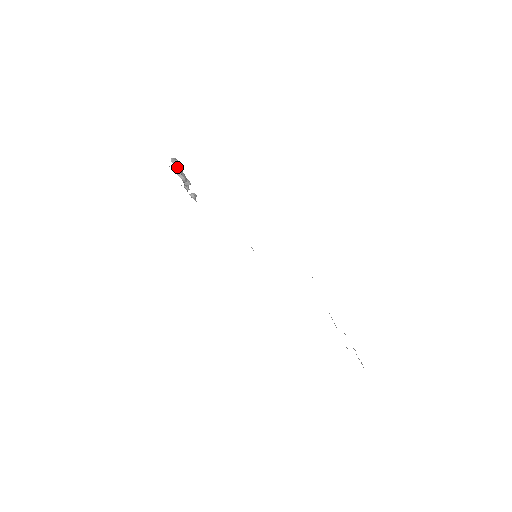
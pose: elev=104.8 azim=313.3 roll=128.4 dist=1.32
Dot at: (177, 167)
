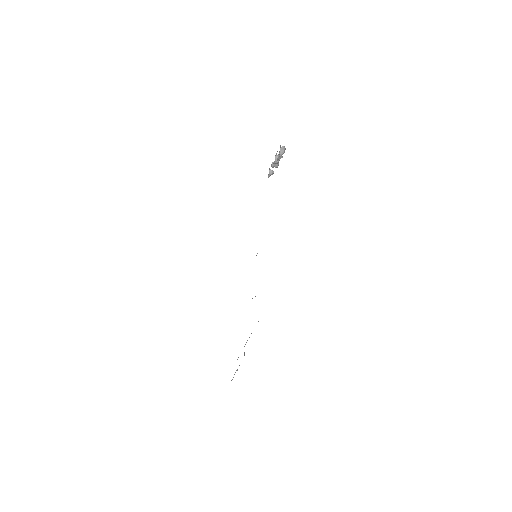
Dot at: occluded
